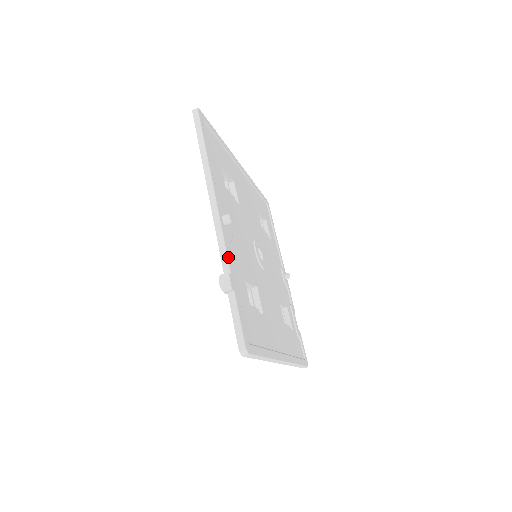
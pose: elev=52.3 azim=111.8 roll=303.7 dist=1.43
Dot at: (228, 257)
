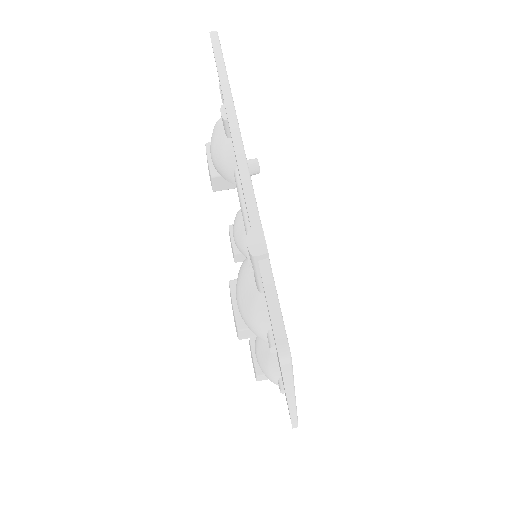
Dot at: (258, 211)
